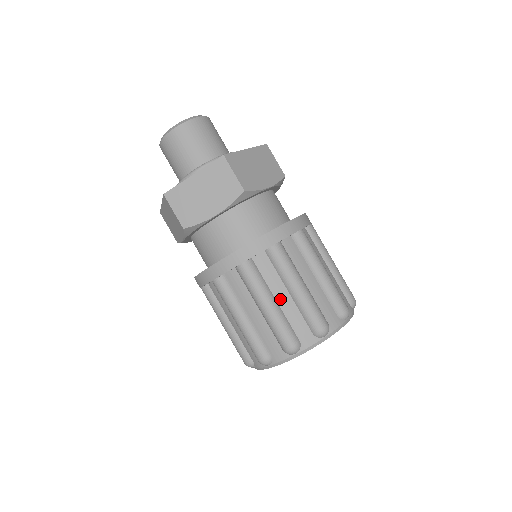
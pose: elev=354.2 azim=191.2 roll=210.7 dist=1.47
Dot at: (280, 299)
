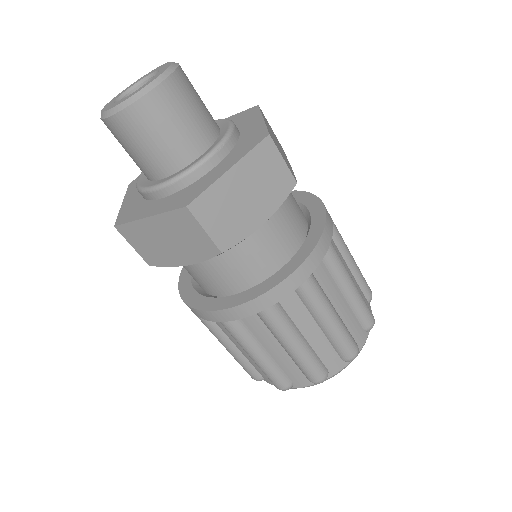
Dot at: (271, 351)
